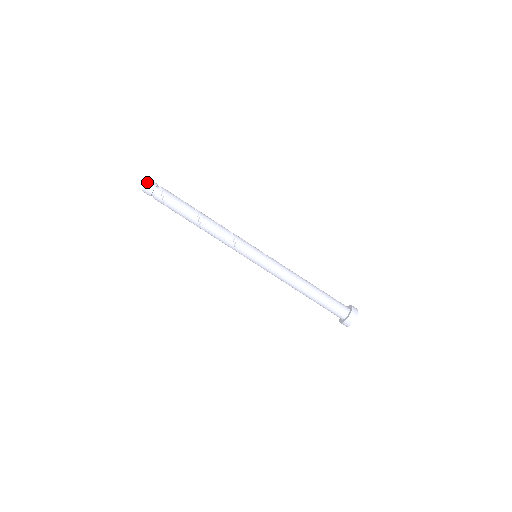
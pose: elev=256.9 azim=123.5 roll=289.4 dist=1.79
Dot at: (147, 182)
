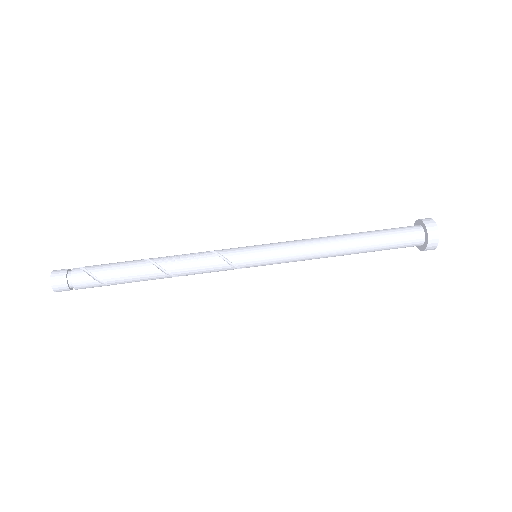
Dot at: (53, 271)
